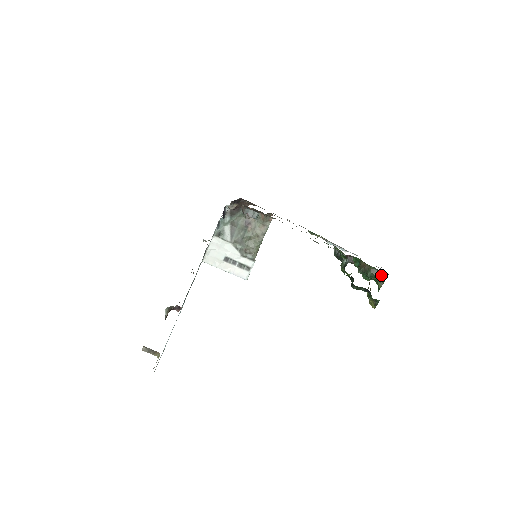
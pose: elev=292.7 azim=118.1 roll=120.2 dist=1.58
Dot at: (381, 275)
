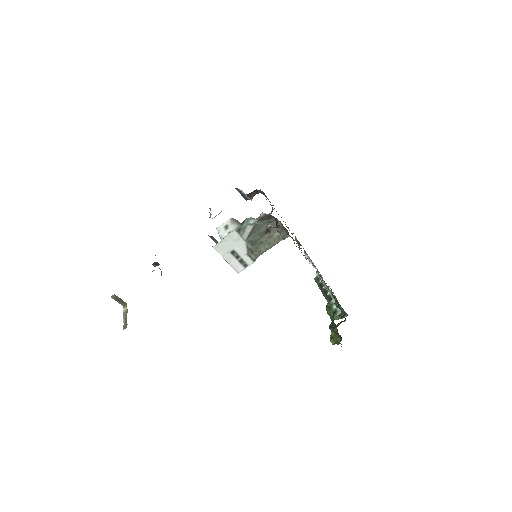
Dot at: (343, 314)
